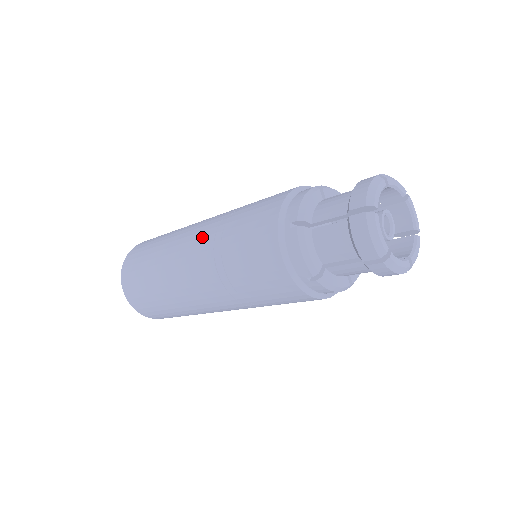
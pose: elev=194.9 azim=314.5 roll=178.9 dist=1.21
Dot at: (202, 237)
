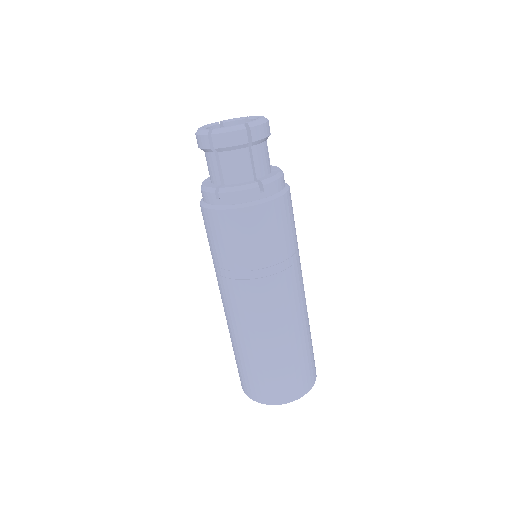
Dot at: occluded
